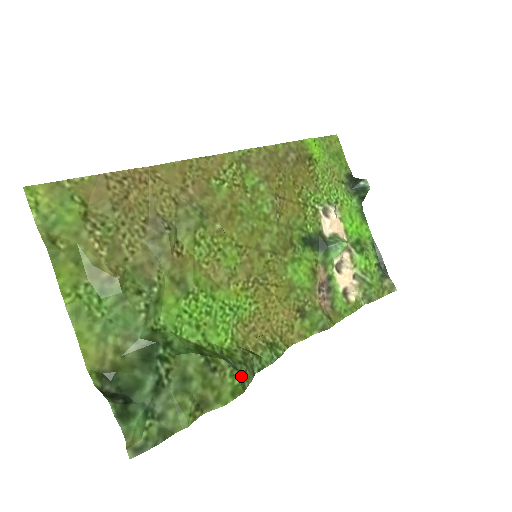
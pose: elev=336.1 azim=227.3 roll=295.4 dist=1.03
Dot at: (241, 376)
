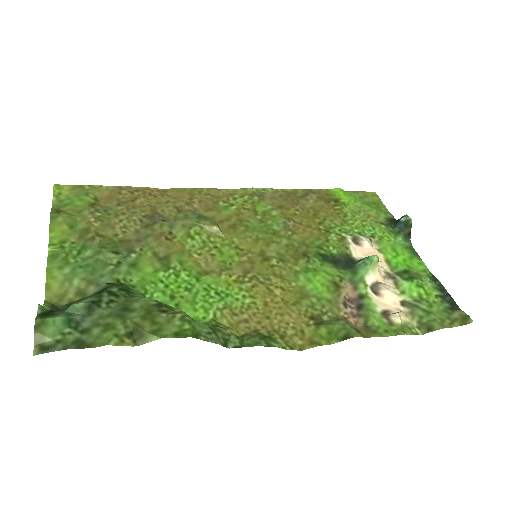
Dot at: (197, 328)
